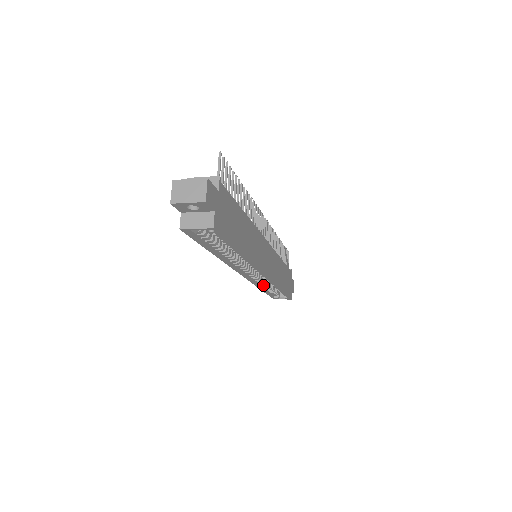
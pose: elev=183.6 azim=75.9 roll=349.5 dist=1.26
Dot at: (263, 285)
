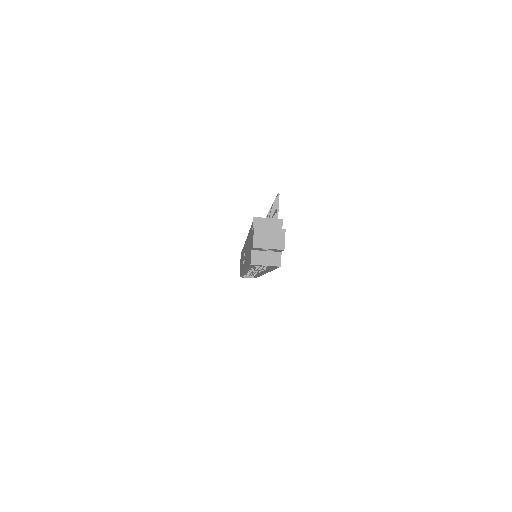
Dot at: occluded
